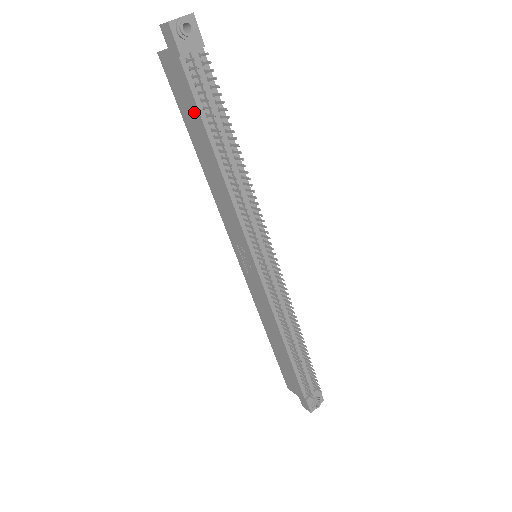
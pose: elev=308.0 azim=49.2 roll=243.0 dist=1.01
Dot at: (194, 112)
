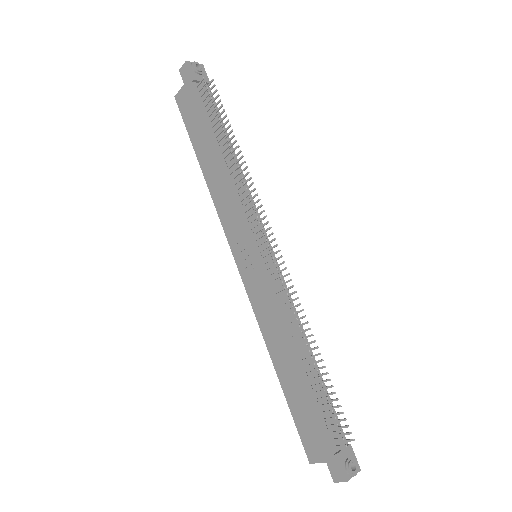
Dot at: (201, 121)
